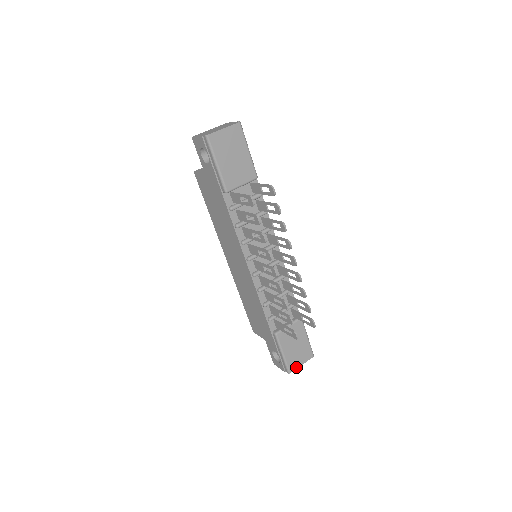
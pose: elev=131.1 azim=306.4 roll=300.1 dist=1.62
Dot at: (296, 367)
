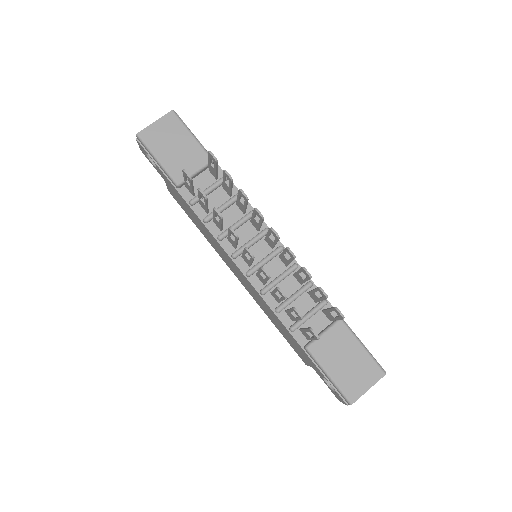
Dot at: (360, 394)
